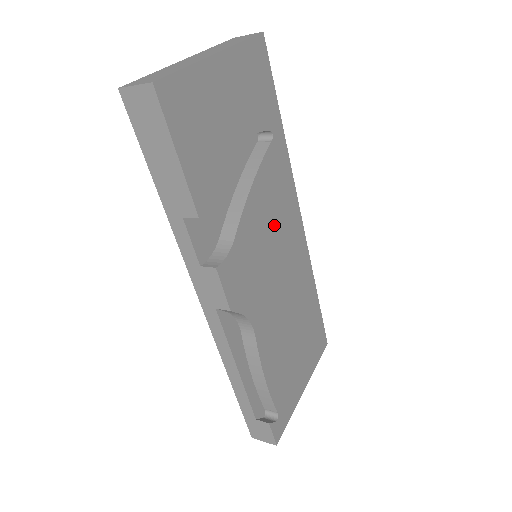
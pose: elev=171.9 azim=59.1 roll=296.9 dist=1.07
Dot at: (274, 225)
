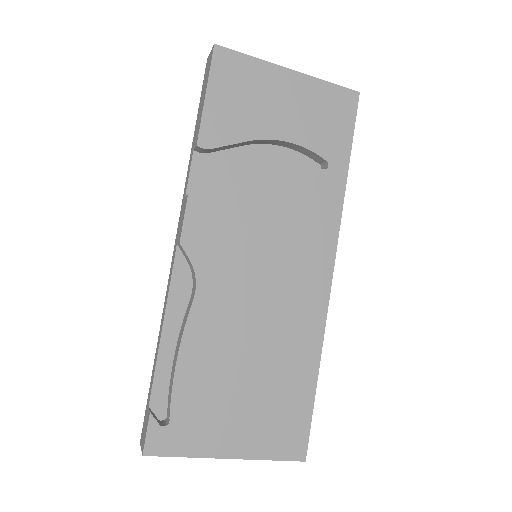
Dot at: (285, 235)
